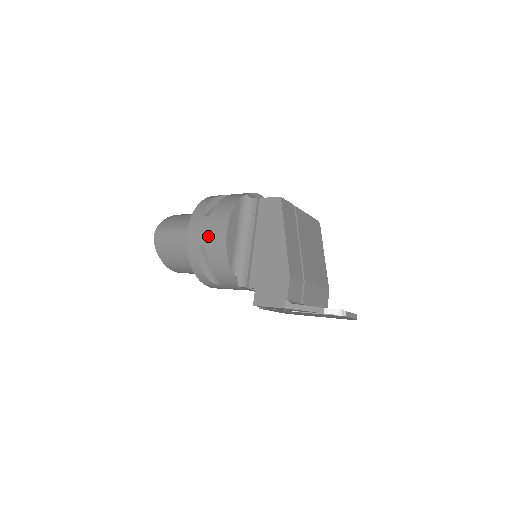
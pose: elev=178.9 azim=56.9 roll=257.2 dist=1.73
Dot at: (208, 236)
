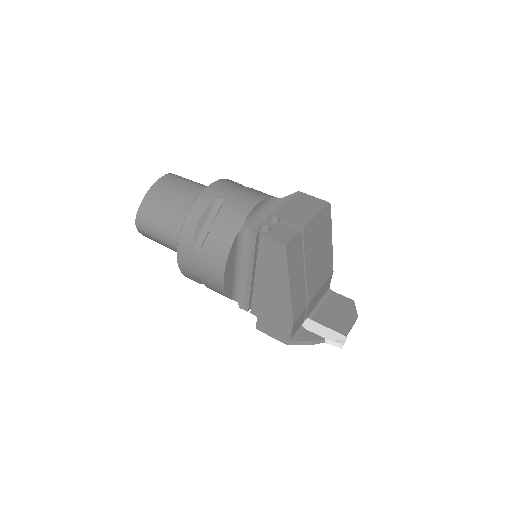
Dot at: (202, 273)
